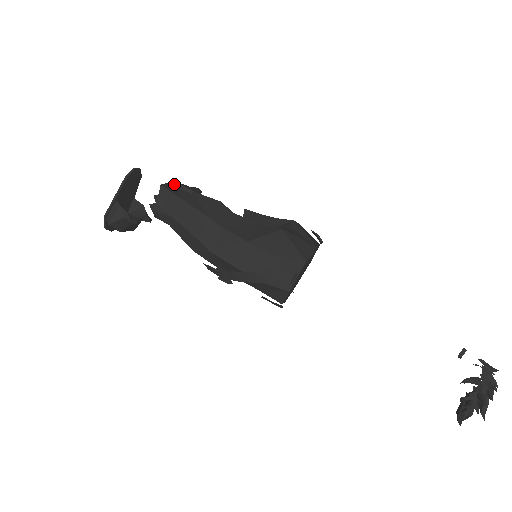
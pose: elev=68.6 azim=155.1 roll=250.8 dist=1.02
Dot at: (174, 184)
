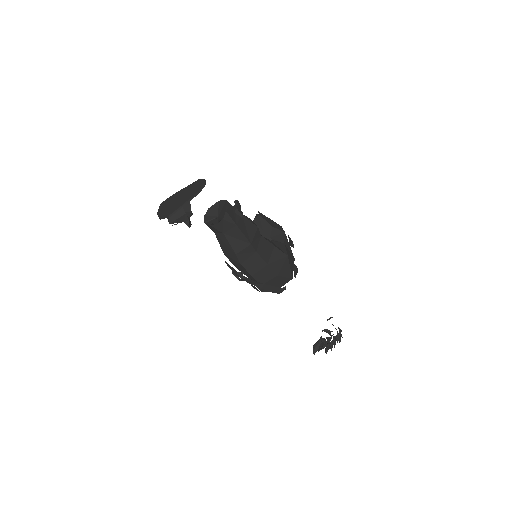
Dot at: (231, 205)
